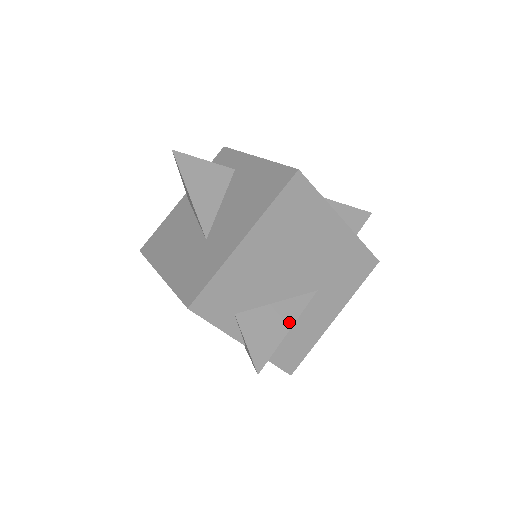
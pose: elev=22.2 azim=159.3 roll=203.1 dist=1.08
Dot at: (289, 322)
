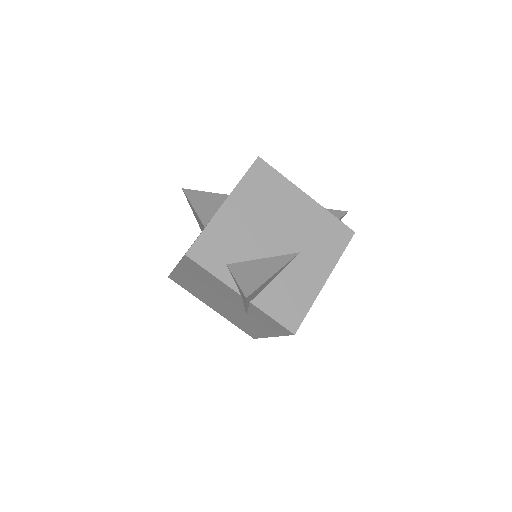
Dot at: (275, 269)
